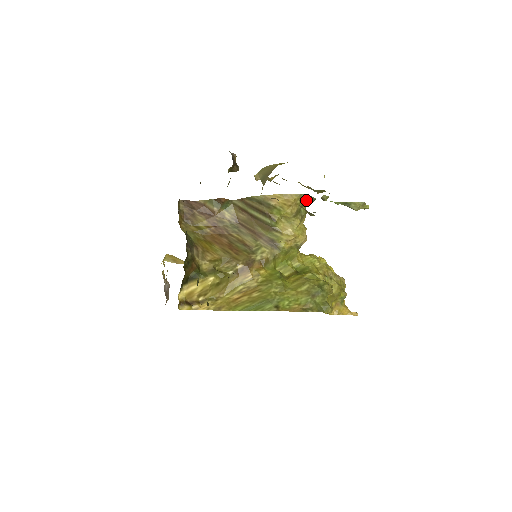
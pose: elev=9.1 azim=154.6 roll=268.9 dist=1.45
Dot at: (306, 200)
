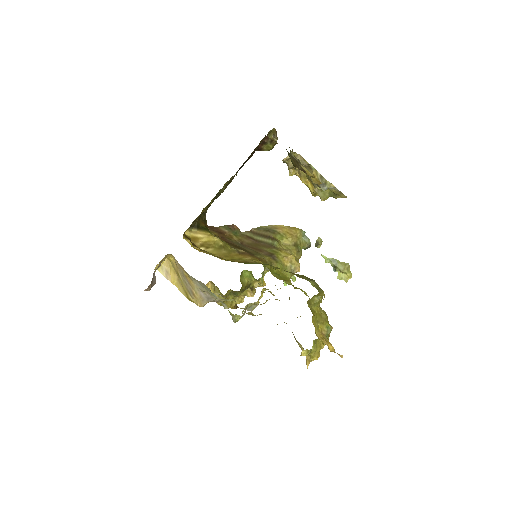
Dot at: (304, 241)
